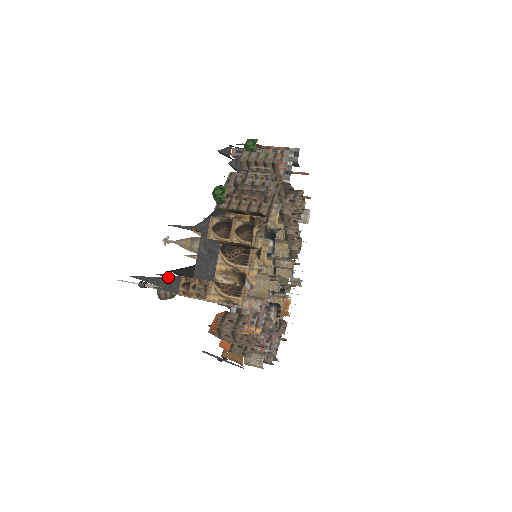
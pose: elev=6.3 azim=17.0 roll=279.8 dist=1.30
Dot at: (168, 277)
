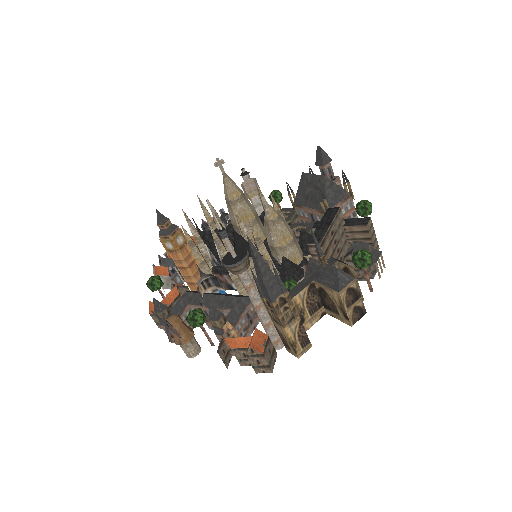
Dot at: (279, 280)
